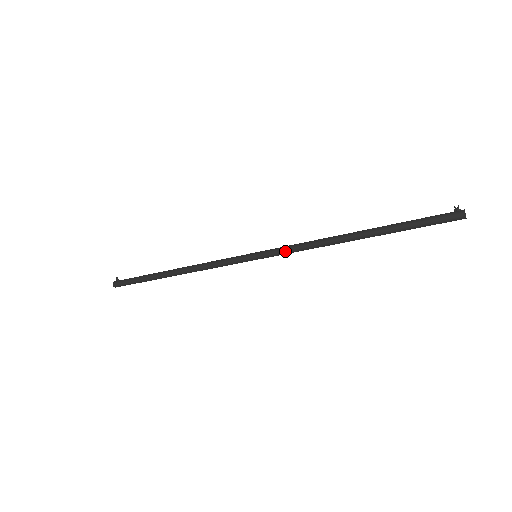
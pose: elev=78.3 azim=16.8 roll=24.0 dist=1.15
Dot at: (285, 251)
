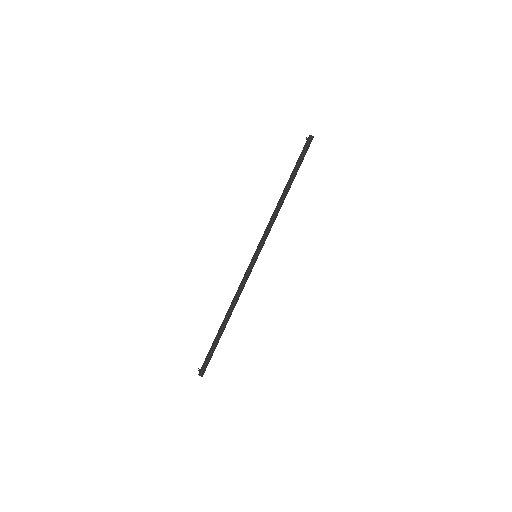
Dot at: (265, 234)
